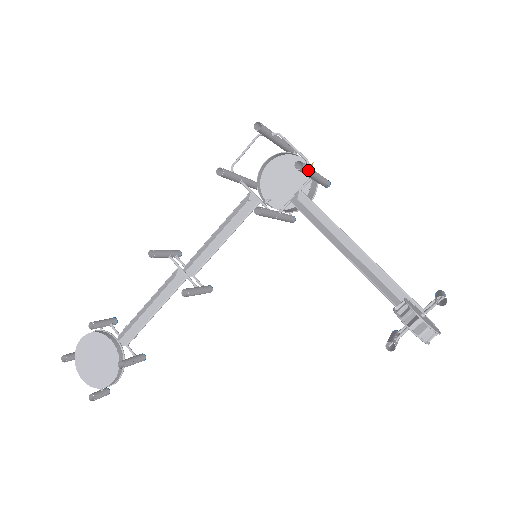
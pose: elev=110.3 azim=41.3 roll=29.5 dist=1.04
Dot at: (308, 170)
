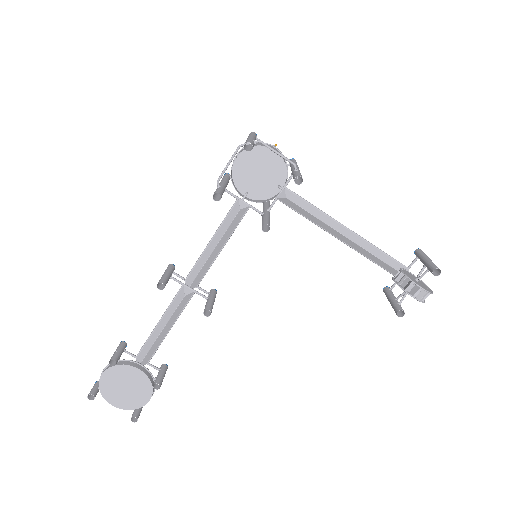
Dot at: (301, 177)
